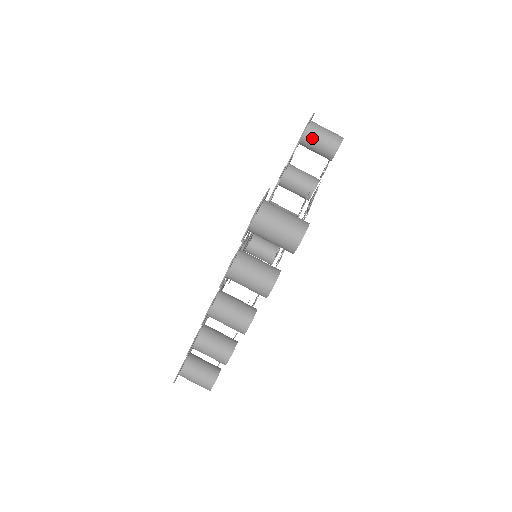
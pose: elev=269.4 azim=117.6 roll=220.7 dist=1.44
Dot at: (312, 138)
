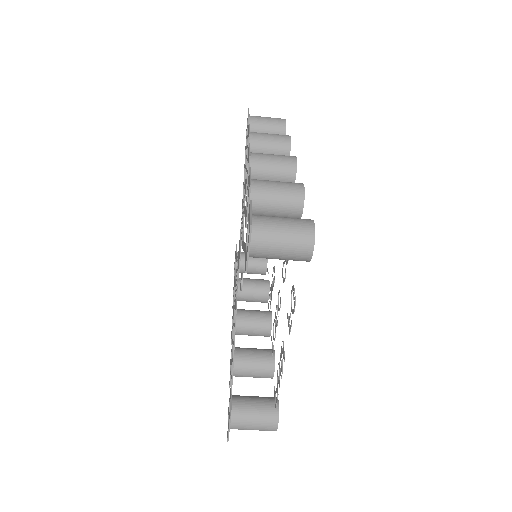
Dot at: occluded
